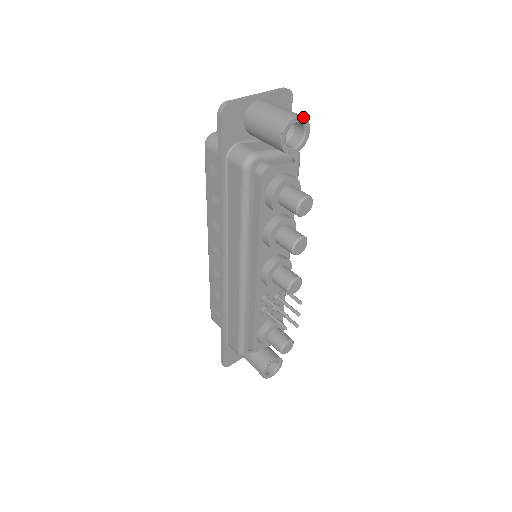
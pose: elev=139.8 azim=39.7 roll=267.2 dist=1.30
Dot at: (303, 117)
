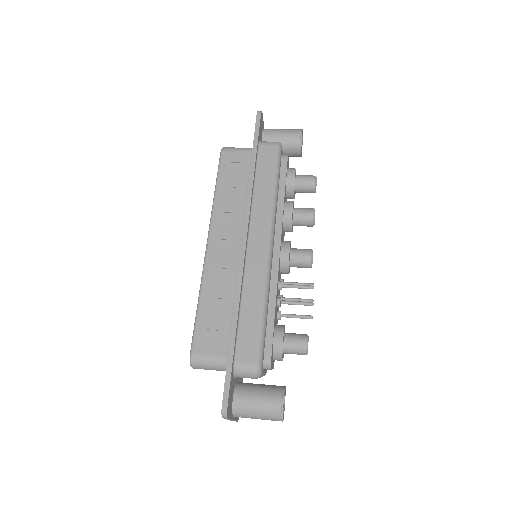
Dot at: (302, 137)
